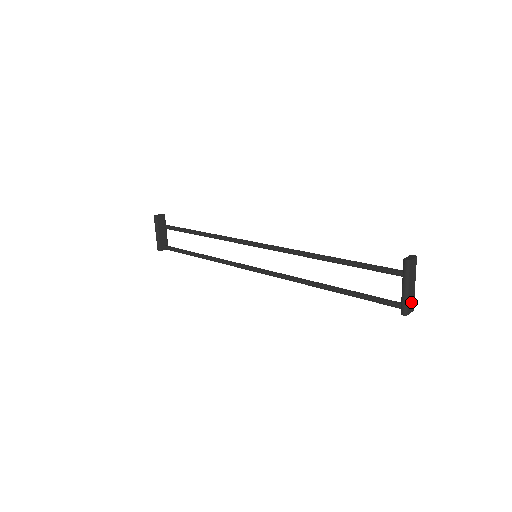
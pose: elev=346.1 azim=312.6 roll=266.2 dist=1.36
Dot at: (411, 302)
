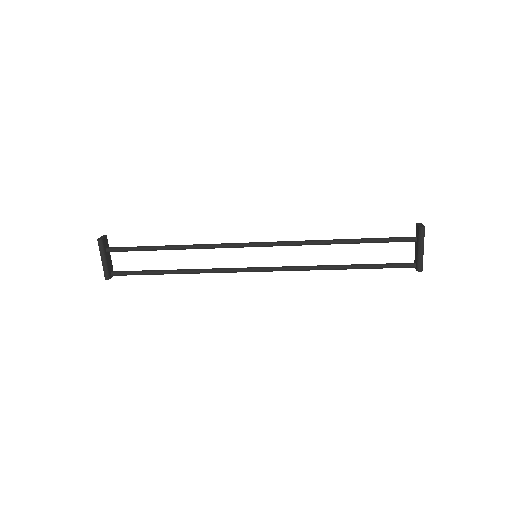
Dot at: occluded
